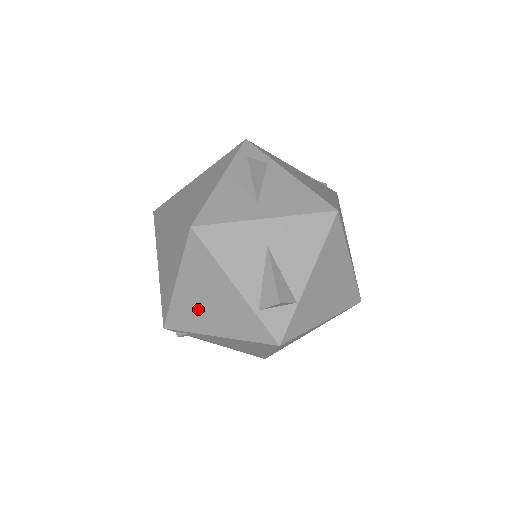
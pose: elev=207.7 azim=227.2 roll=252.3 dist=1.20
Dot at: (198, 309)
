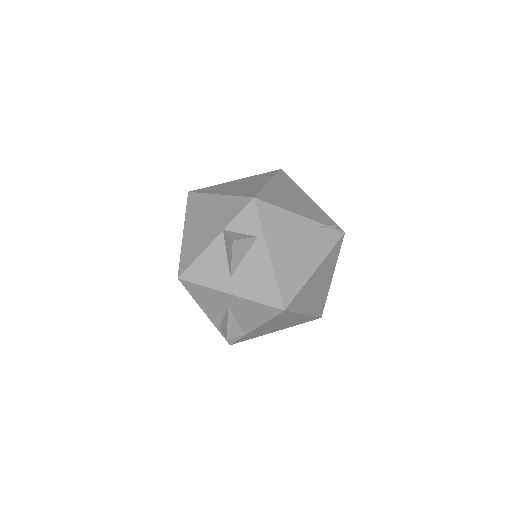
Dot at: occluded
